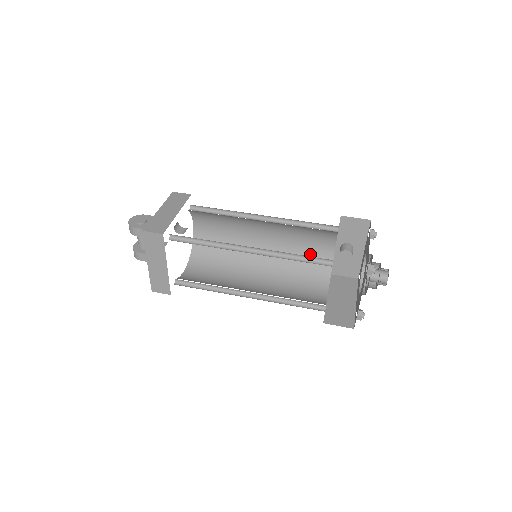
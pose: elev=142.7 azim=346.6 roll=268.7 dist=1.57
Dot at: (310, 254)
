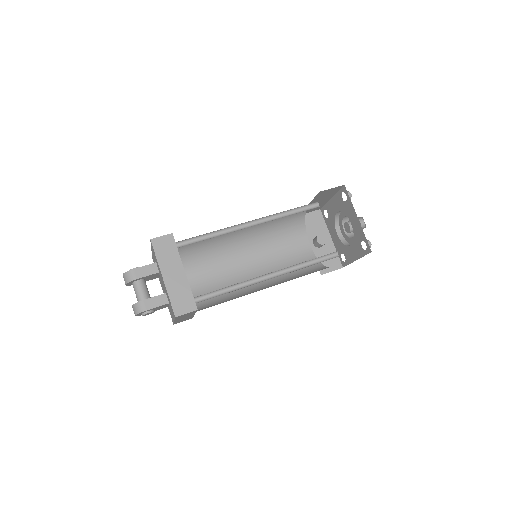
Dot at: (295, 260)
